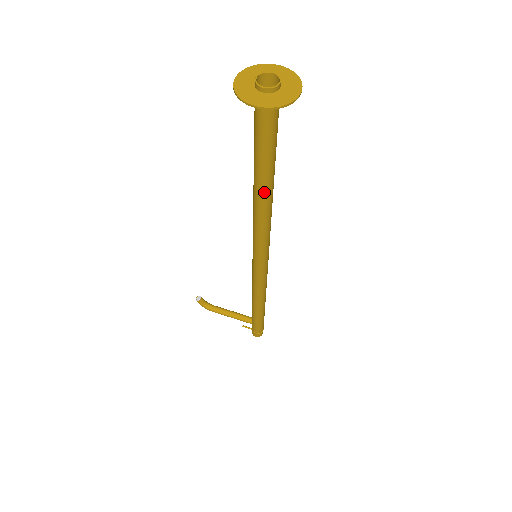
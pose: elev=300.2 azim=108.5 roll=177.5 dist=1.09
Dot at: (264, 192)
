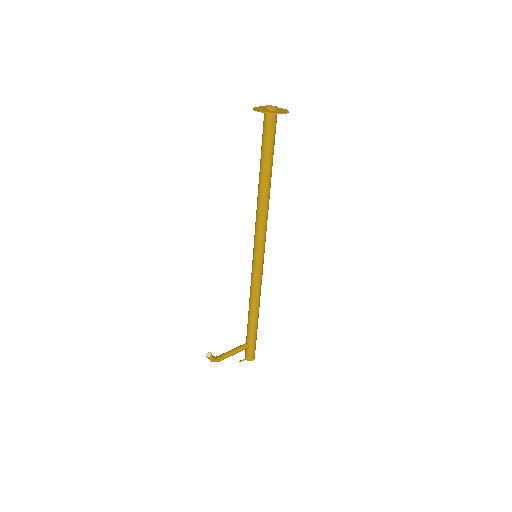
Dot at: (270, 184)
